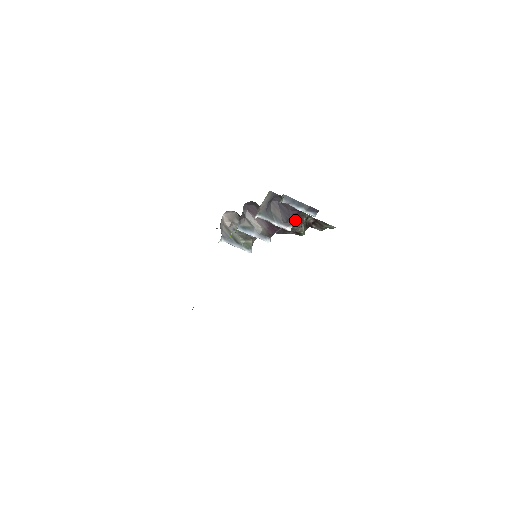
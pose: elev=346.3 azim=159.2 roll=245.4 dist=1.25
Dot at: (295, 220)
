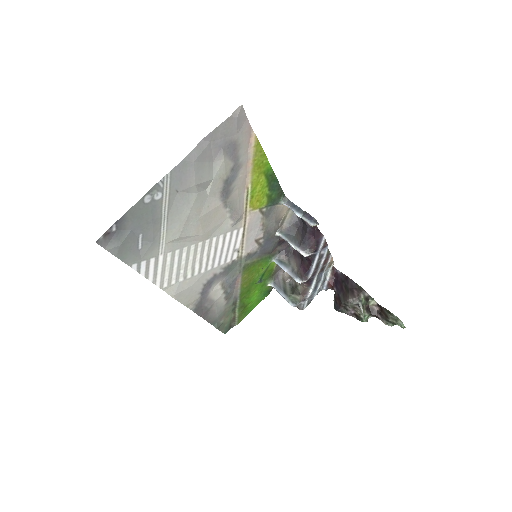
Dot at: (351, 293)
